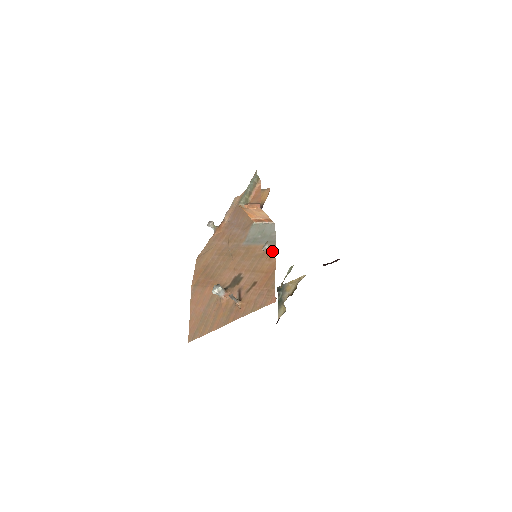
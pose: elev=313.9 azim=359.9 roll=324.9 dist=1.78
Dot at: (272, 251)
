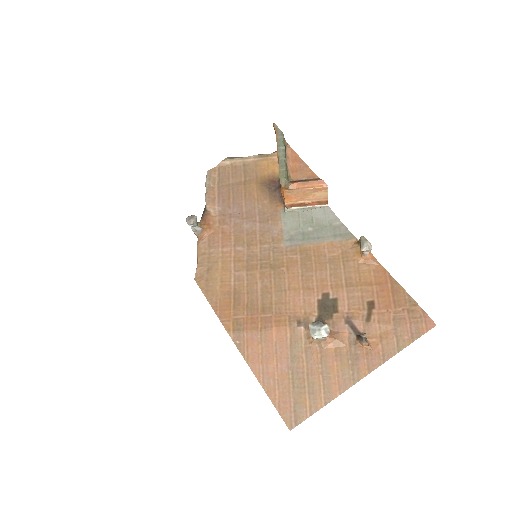
Dot at: occluded
